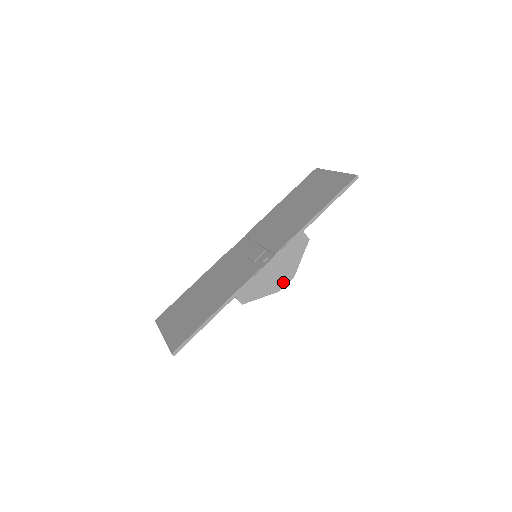
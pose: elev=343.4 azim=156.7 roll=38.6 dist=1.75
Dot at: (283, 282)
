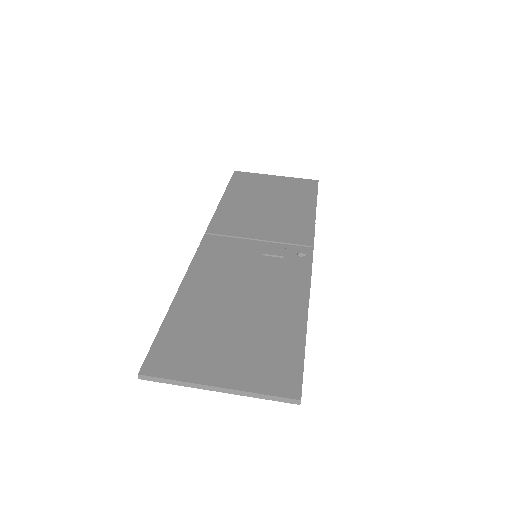
Dot at: occluded
